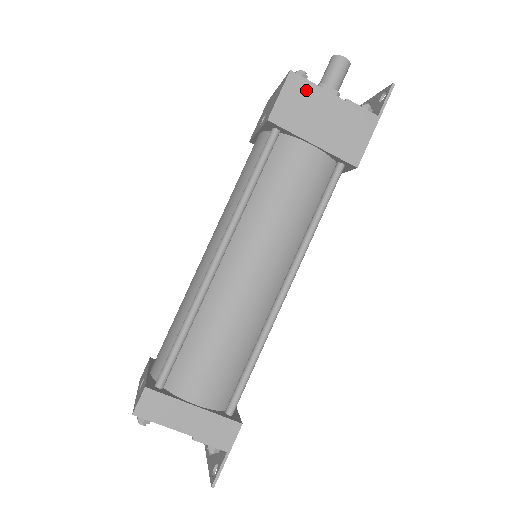
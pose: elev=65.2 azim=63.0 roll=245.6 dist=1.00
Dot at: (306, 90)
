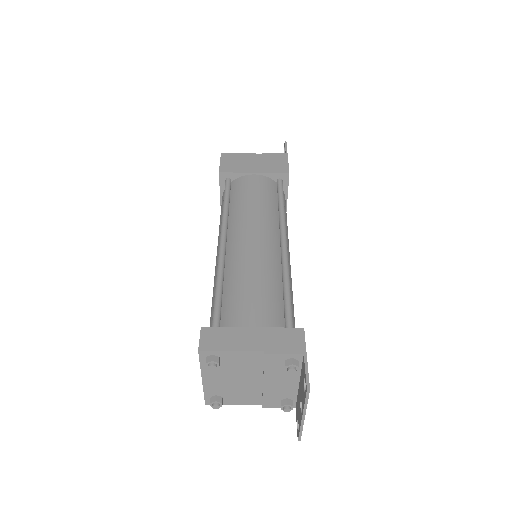
Dot at: (235, 157)
